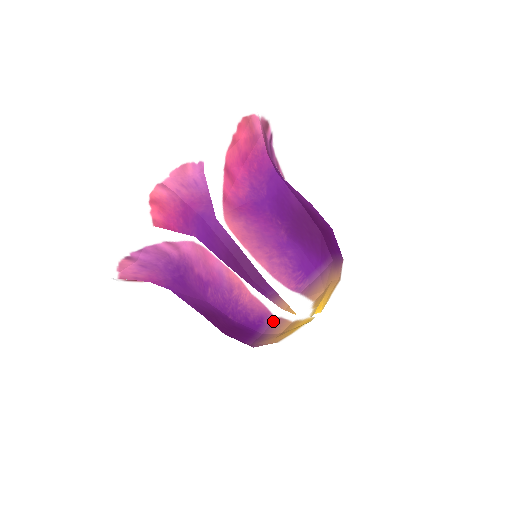
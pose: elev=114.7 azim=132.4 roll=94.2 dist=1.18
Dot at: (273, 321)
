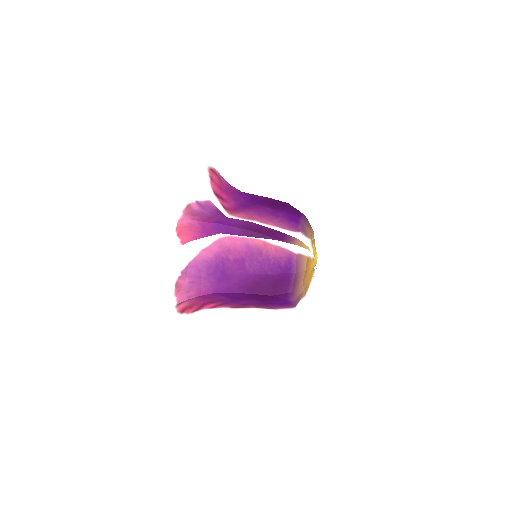
Dot at: (297, 258)
